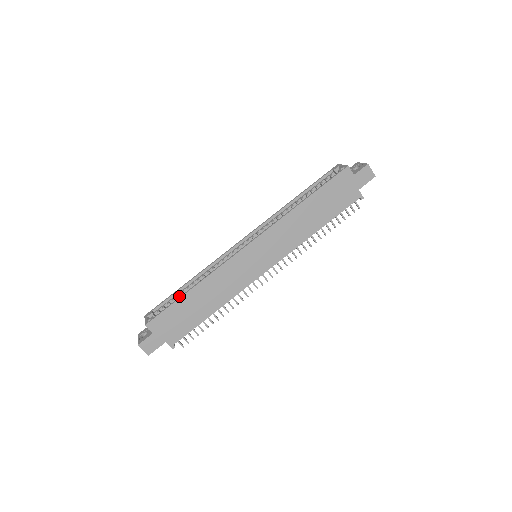
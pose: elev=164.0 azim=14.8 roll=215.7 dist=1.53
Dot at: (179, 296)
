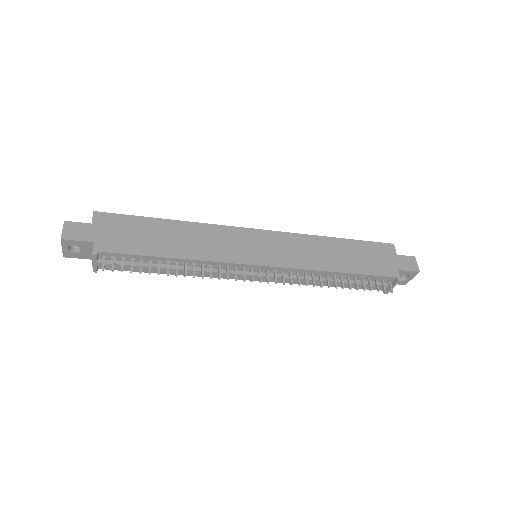
Dot at: occluded
